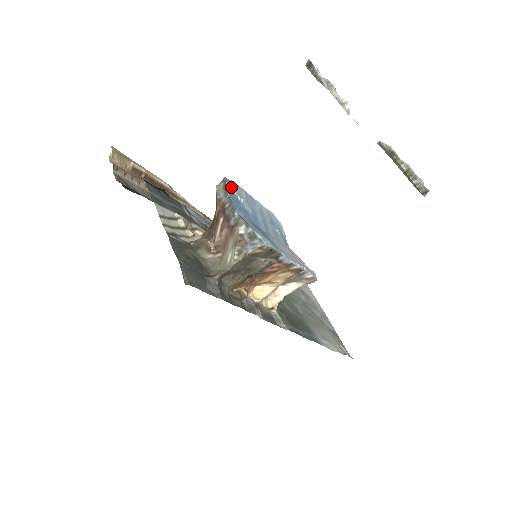
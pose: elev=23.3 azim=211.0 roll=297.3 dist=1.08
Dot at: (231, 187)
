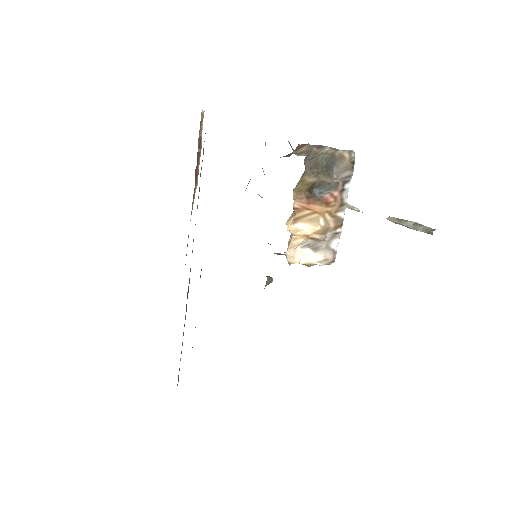
Dot at: occluded
